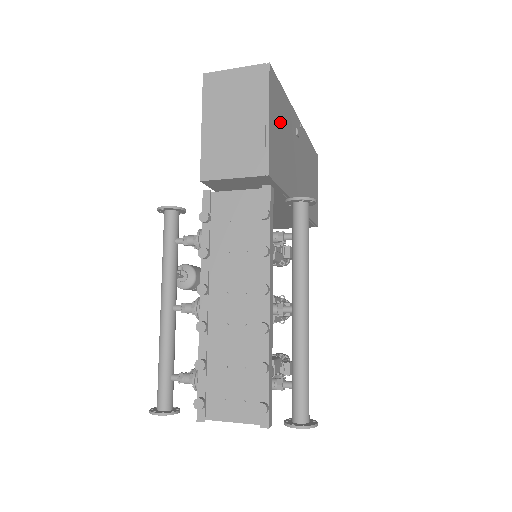
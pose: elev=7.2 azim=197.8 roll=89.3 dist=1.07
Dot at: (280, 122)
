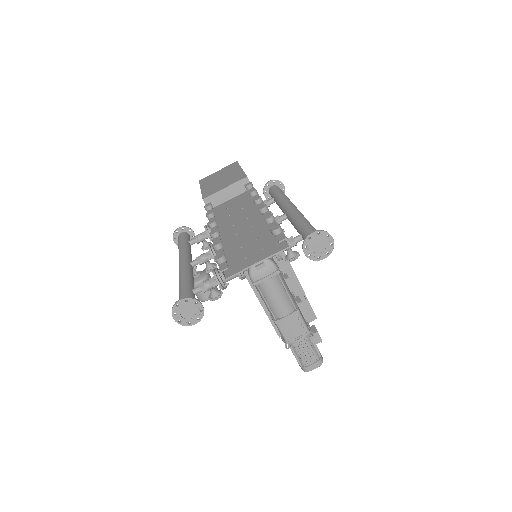
Dot at: occluded
